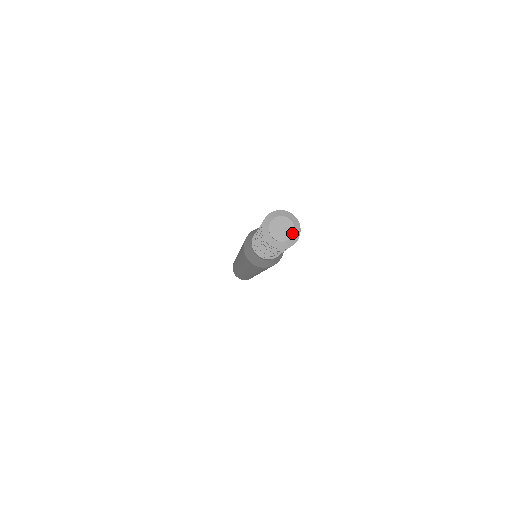
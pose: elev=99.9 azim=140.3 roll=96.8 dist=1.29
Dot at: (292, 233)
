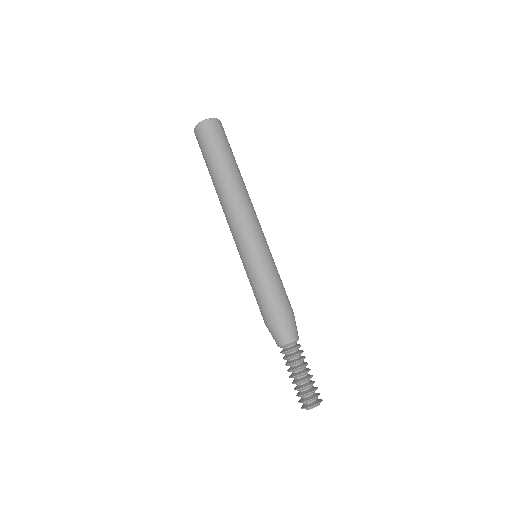
Dot at: occluded
